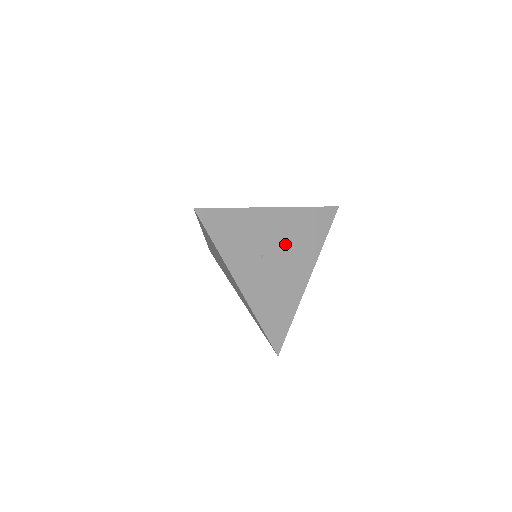
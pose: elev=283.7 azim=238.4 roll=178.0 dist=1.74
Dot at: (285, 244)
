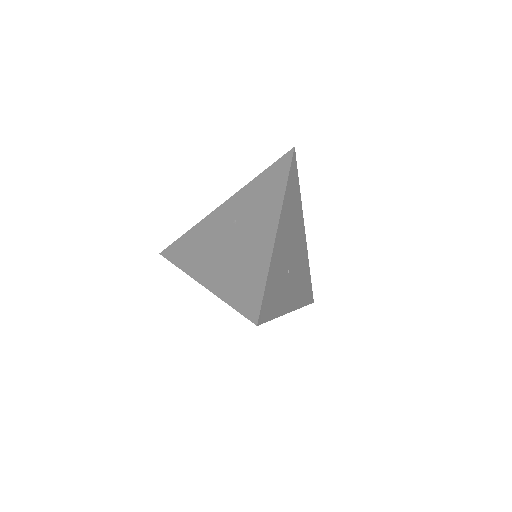
Dot at: (291, 238)
